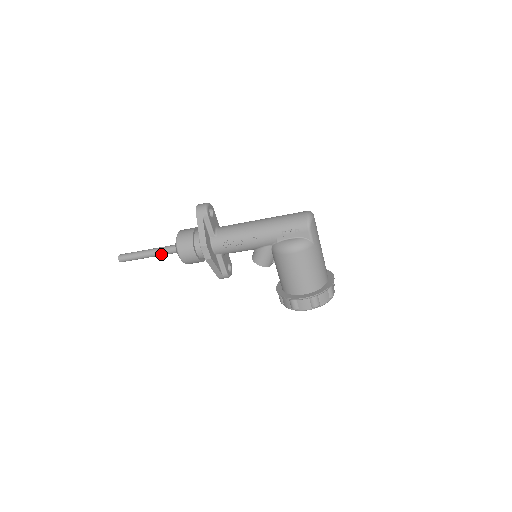
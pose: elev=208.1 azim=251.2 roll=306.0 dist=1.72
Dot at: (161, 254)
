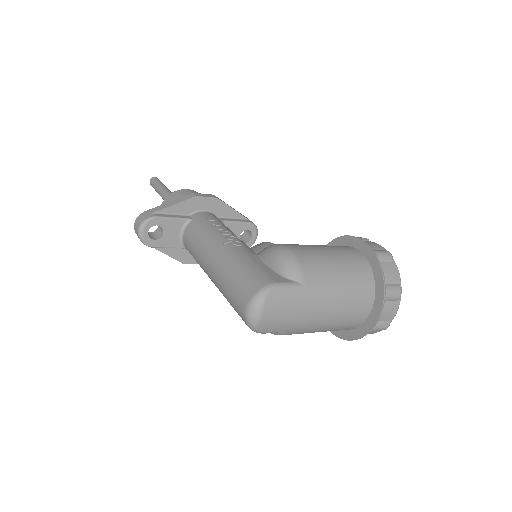
Dot at: occluded
